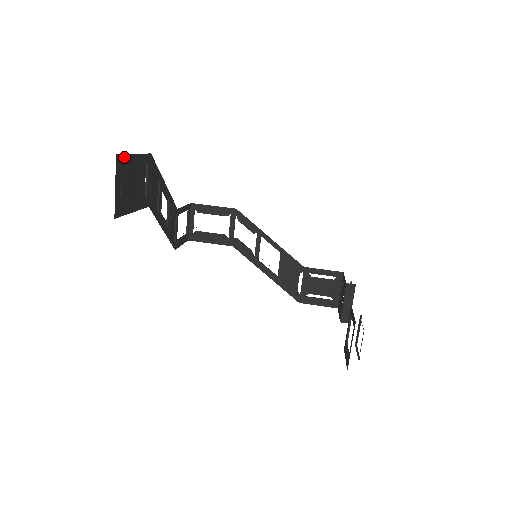
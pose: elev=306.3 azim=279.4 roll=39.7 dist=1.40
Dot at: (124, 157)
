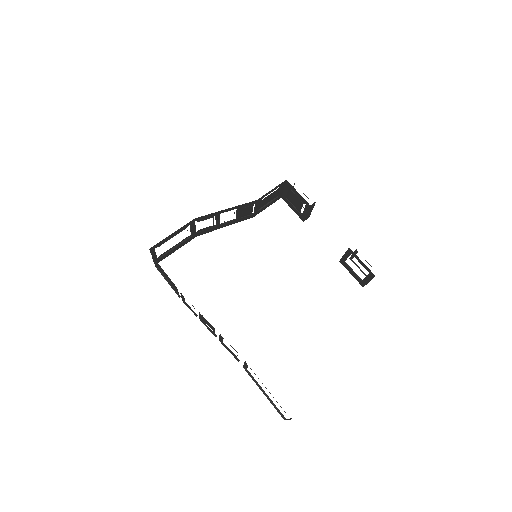
Dot at: occluded
